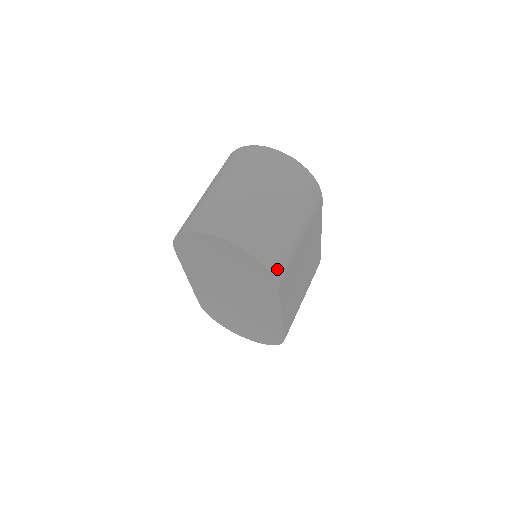
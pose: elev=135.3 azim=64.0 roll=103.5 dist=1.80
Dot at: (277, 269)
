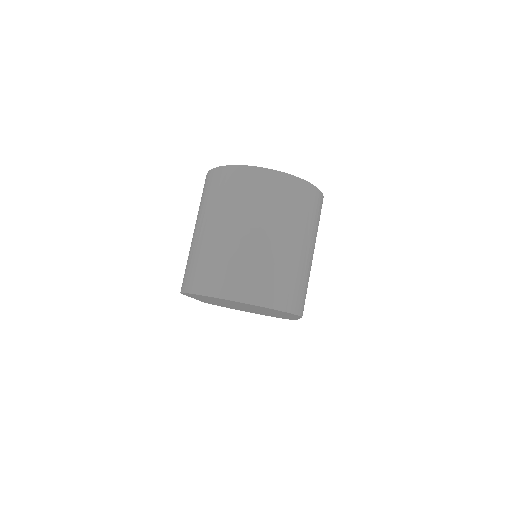
Dot at: (301, 306)
